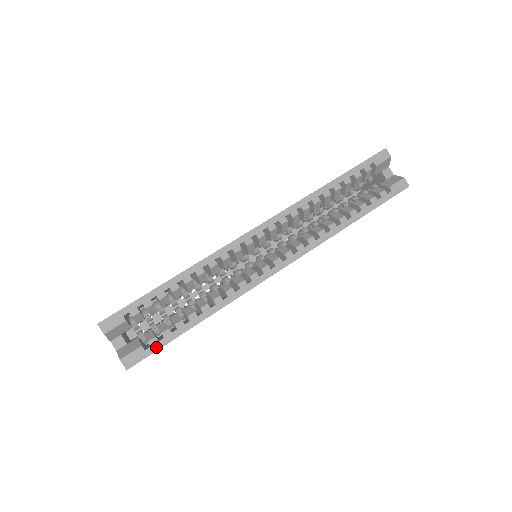
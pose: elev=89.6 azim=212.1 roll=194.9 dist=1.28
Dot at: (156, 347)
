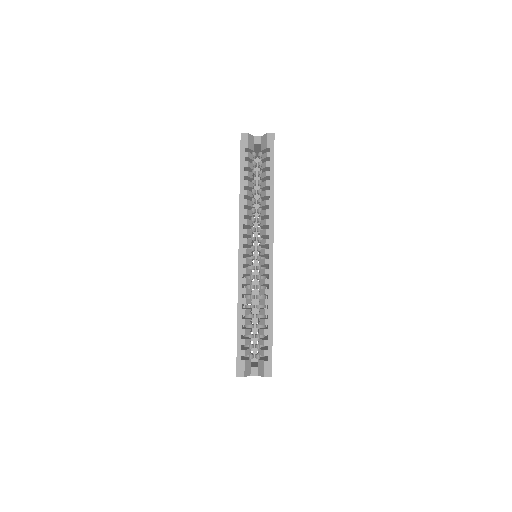
Dot at: (270, 353)
